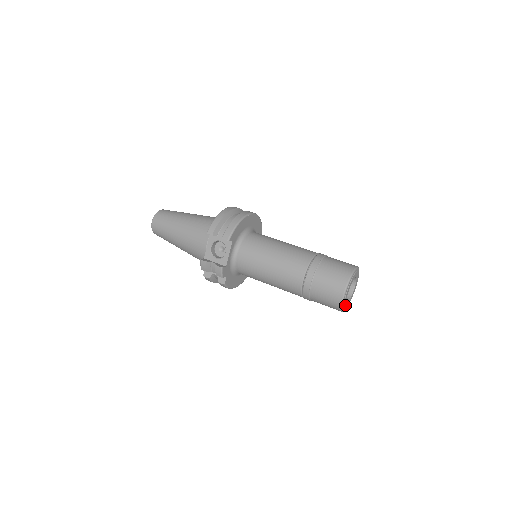
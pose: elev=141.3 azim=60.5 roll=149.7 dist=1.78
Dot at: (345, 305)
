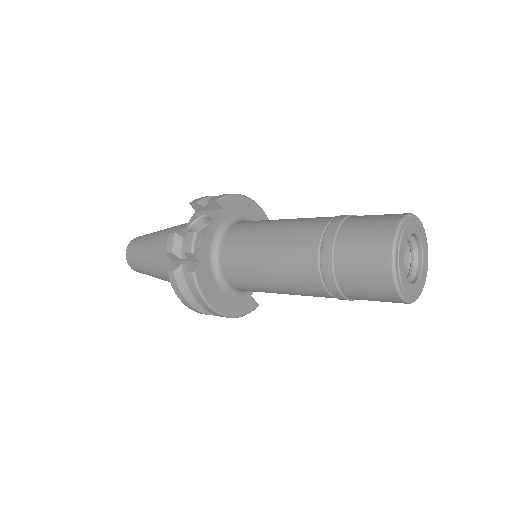
Dot at: (402, 273)
